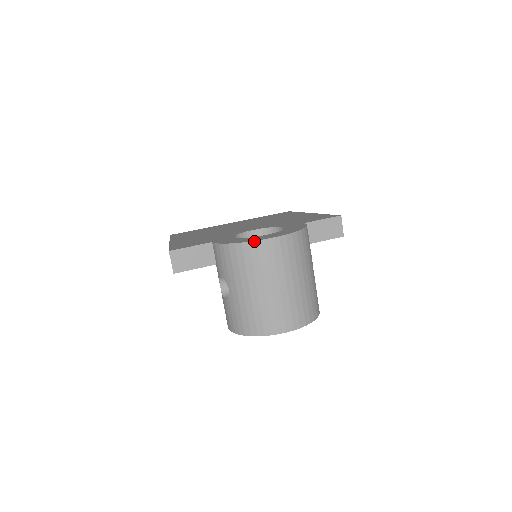
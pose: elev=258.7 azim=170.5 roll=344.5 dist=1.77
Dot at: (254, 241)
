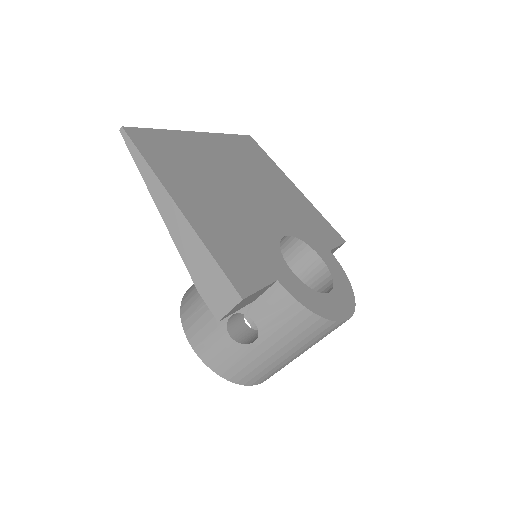
Dot at: (340, 322)
